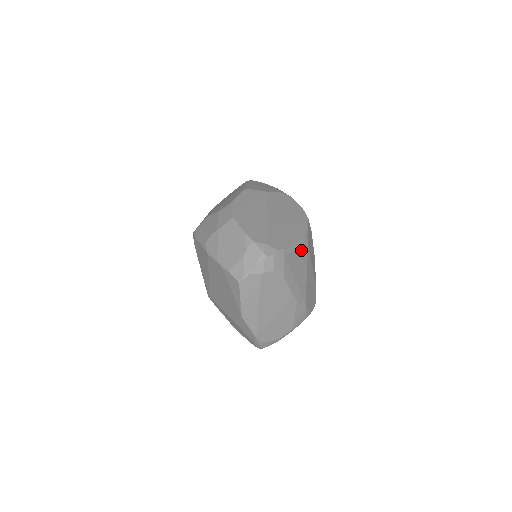
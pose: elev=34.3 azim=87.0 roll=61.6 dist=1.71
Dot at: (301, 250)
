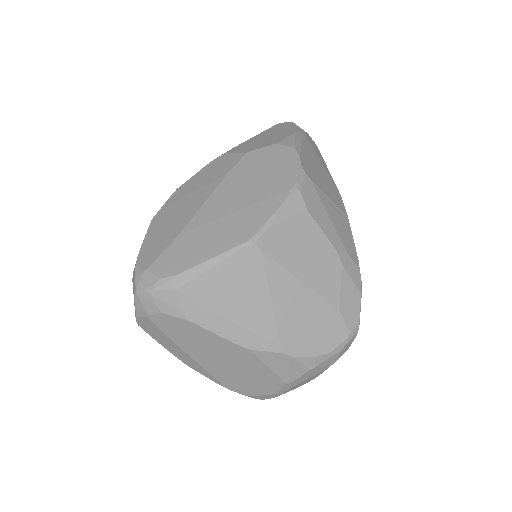
Dot at: (236, 265)
